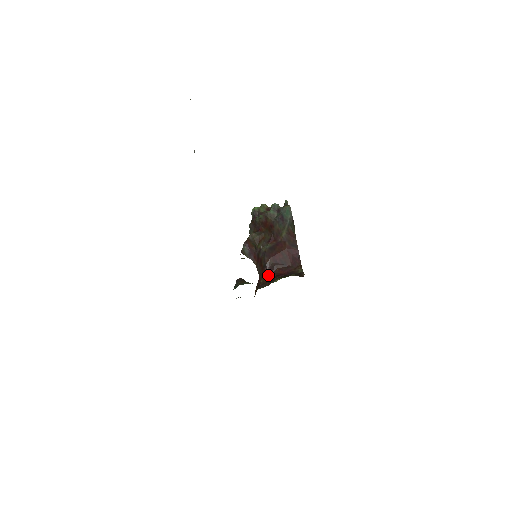
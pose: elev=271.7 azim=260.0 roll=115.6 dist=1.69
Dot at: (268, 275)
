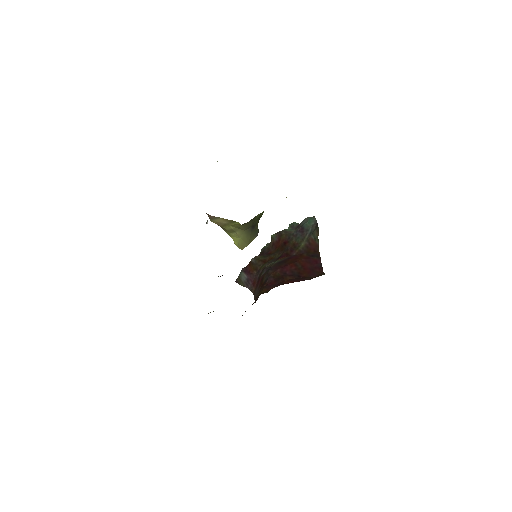
Dot at: (269, 287)
